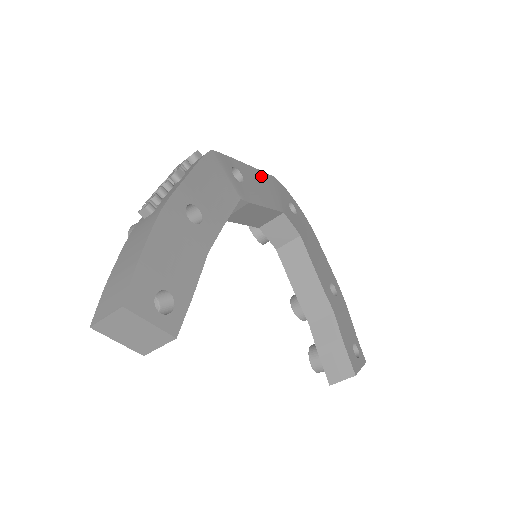
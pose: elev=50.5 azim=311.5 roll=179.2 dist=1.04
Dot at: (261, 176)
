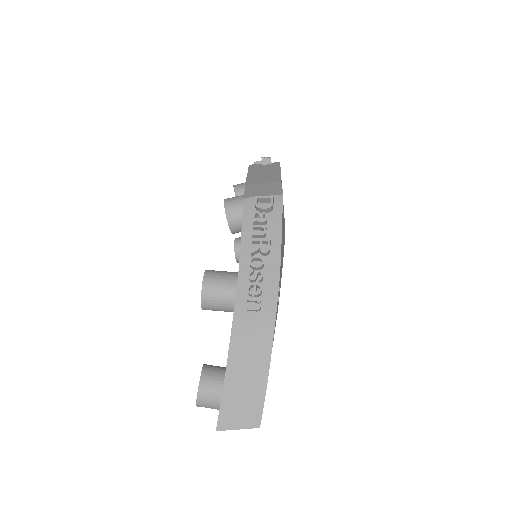
Dot at: occluded
